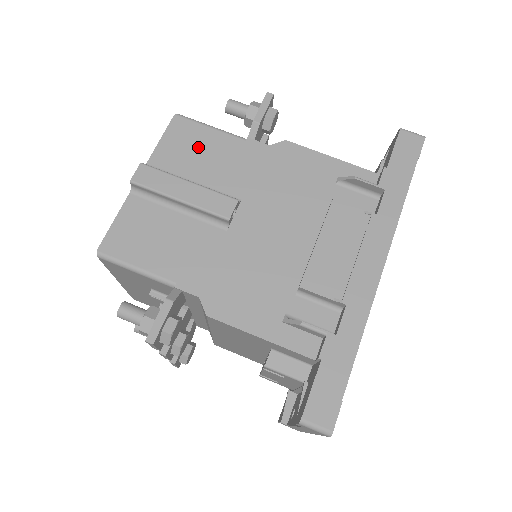
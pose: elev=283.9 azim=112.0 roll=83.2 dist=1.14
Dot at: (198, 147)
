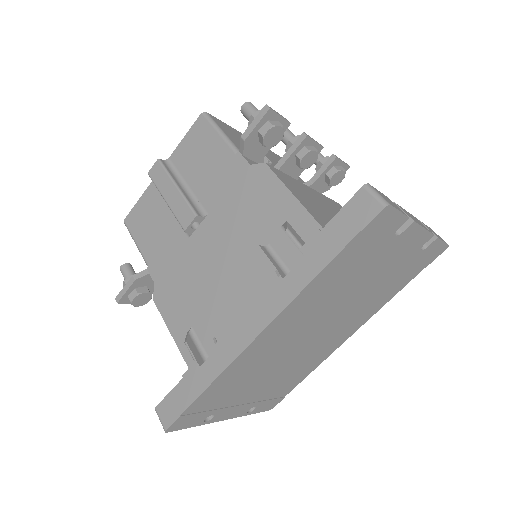
Dot at: (203, 151)
